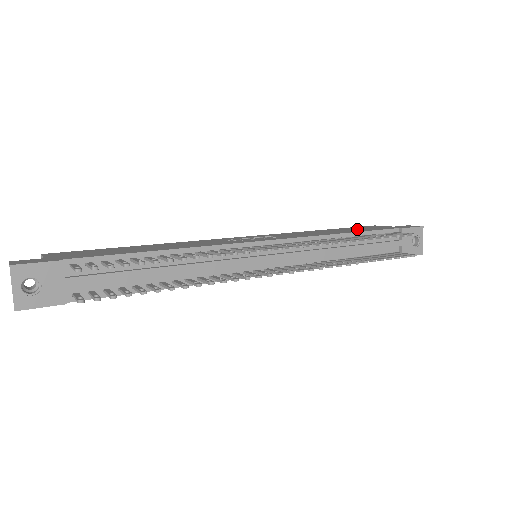
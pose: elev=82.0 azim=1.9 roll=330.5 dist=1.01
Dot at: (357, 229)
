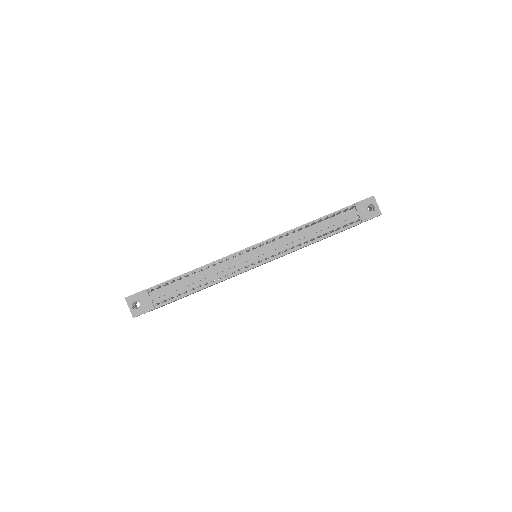
Dot at: occluded
